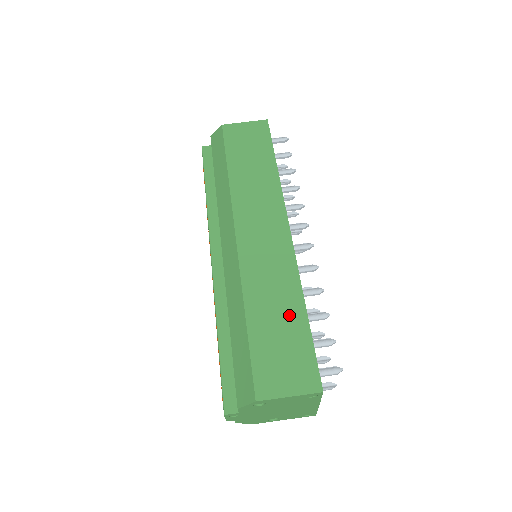
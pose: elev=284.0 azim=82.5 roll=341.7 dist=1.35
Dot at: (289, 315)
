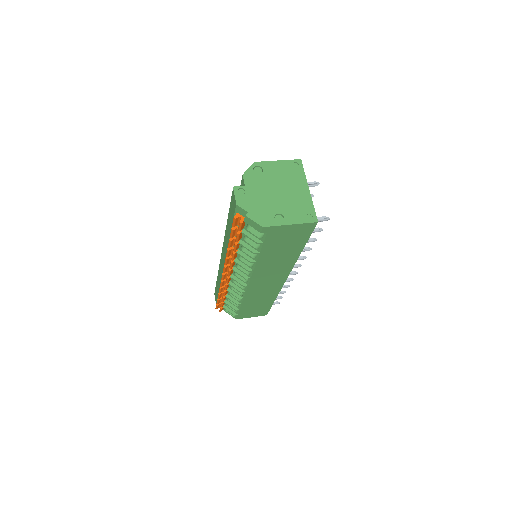
Dot at: occluded
